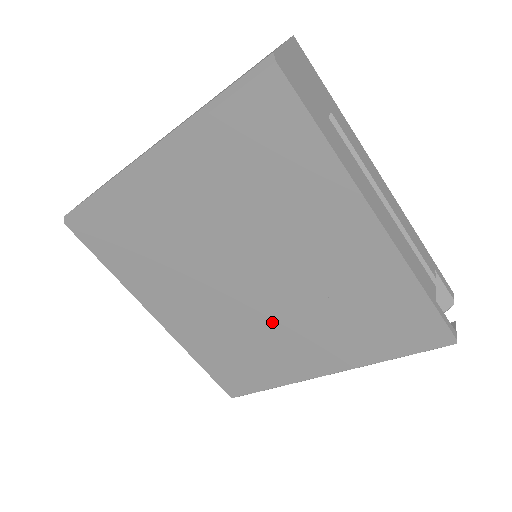
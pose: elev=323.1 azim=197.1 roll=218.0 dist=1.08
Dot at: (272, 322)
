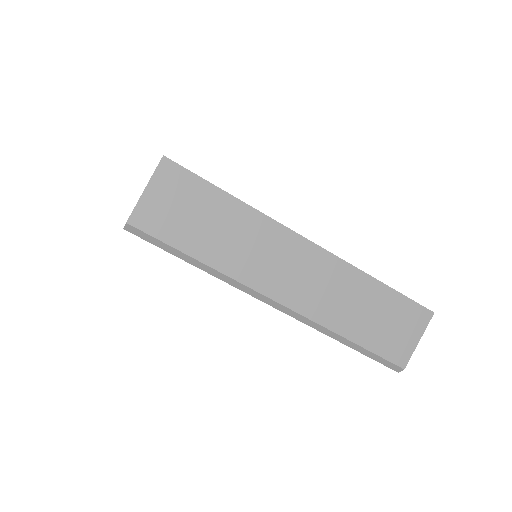
Dot at: occluded
